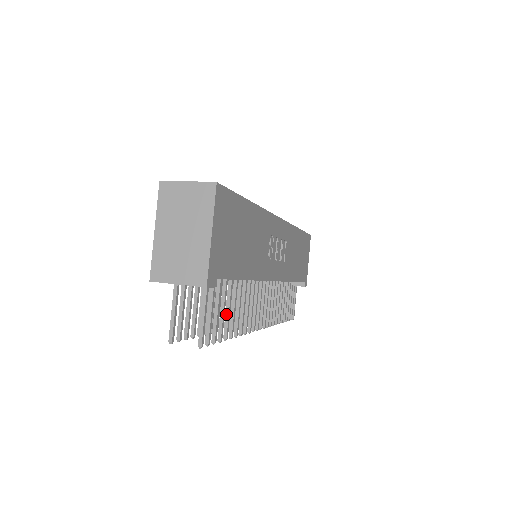
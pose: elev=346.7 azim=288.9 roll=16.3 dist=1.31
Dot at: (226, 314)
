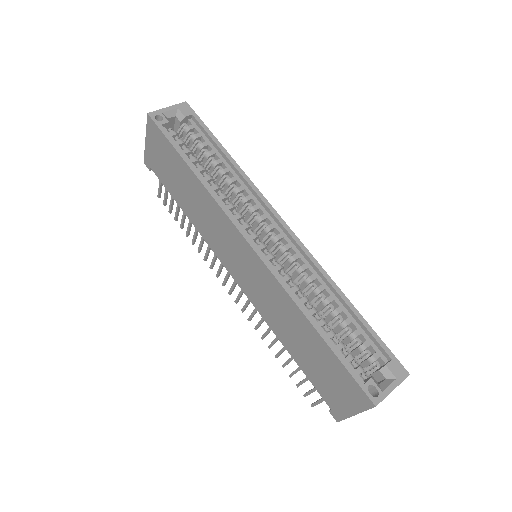
Dot at: occluded
